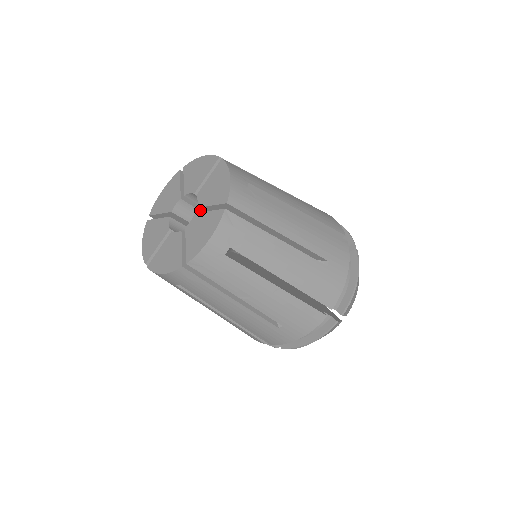
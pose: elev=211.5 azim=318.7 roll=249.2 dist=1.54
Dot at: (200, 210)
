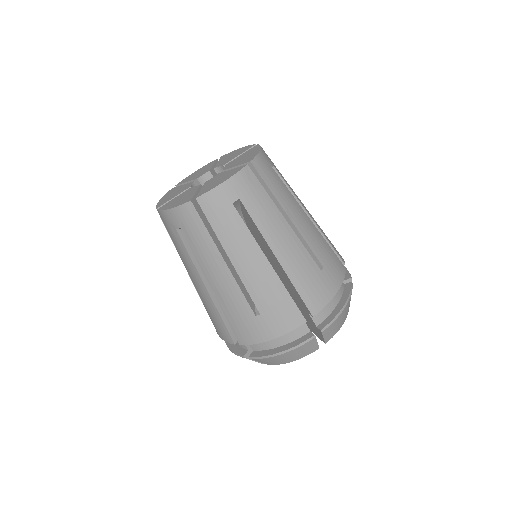
Dot at: occluded
